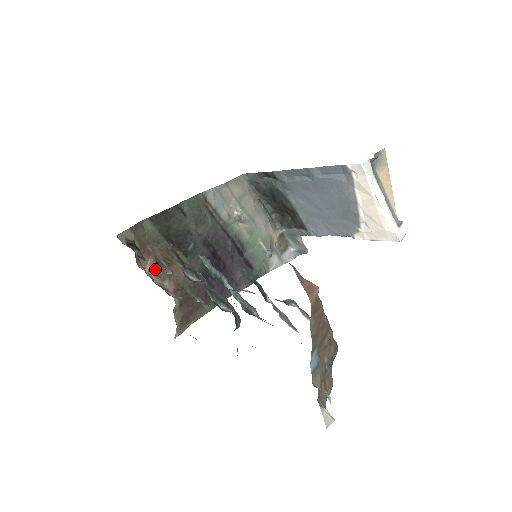
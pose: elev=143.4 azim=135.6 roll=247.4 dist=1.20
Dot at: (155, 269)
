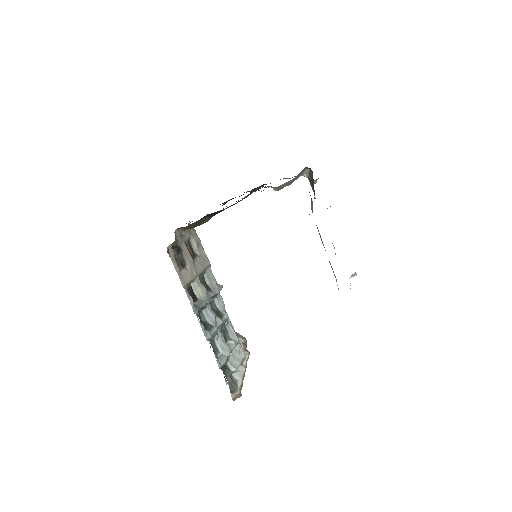
Dot at: occluded
